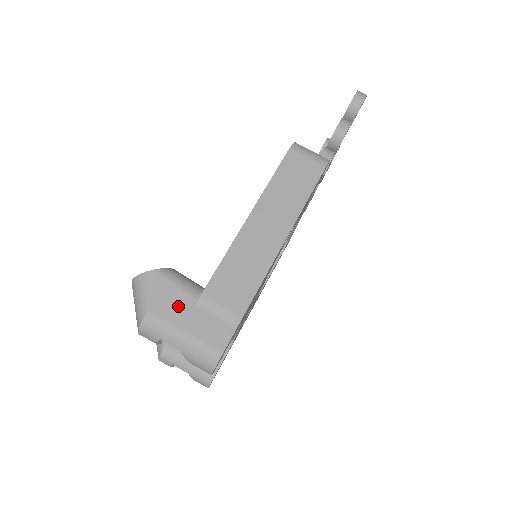
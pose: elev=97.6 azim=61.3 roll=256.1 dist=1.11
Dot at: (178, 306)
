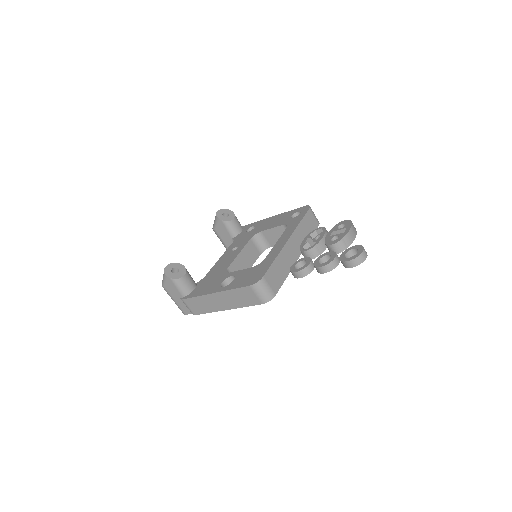
Dot at: (175, 293)
